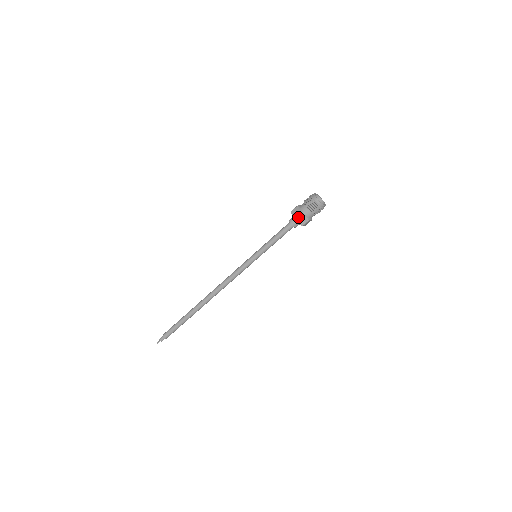
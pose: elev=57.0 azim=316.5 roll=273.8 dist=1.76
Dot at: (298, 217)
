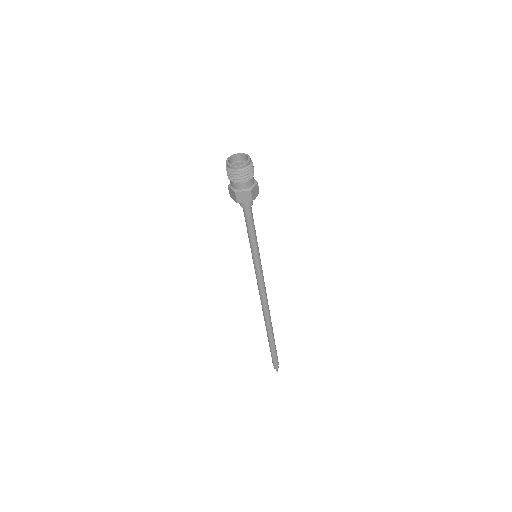
Dot at: (237, 199)
